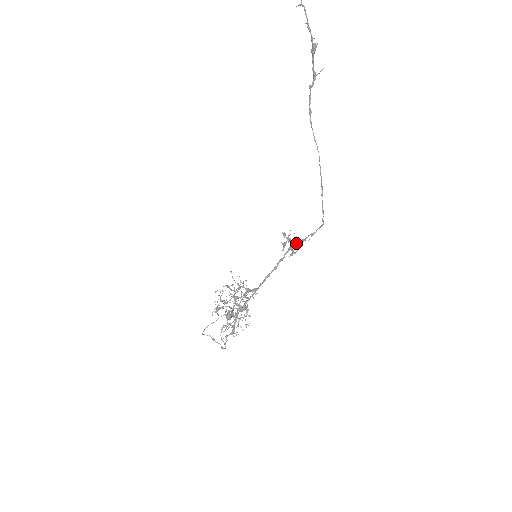
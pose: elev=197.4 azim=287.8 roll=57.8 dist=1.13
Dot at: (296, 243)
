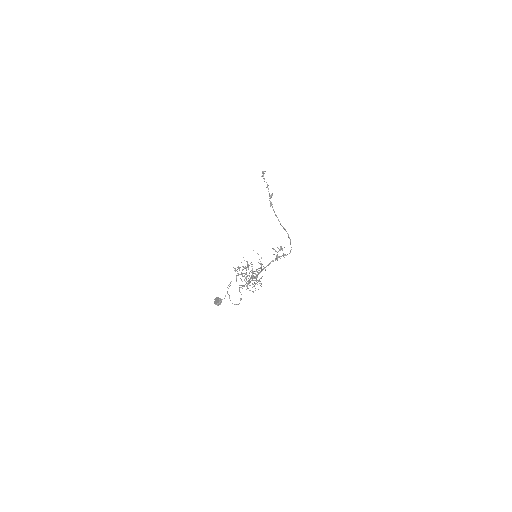
Dot at: occluded
